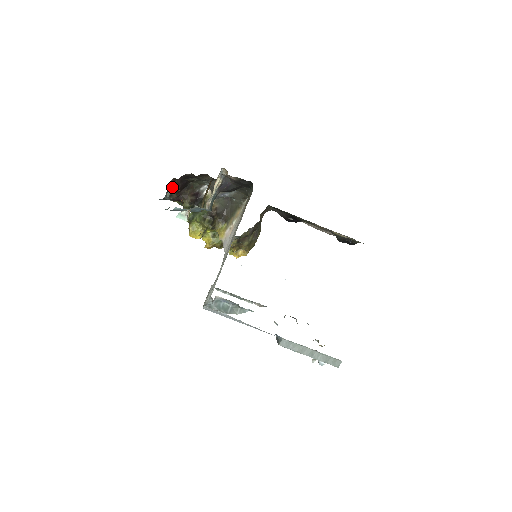
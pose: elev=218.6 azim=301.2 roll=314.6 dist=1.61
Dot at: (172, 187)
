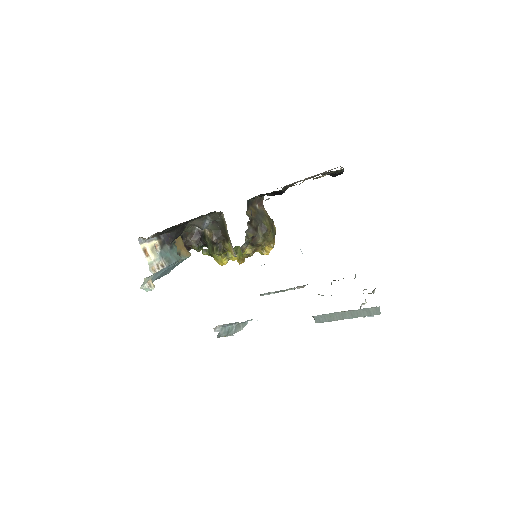
Dot at: occluded
